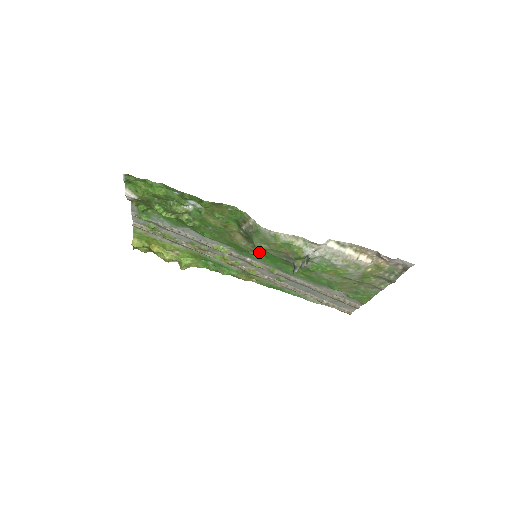
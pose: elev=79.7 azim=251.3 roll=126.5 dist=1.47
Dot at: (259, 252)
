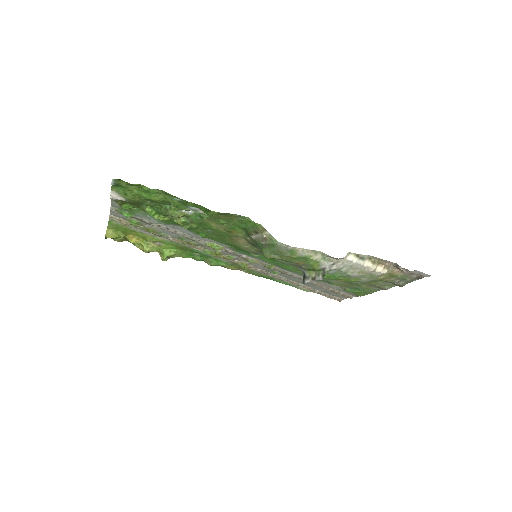
Dot at: (261, 254)
